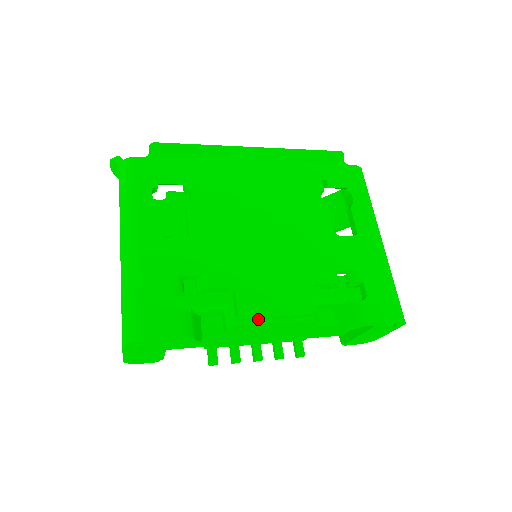
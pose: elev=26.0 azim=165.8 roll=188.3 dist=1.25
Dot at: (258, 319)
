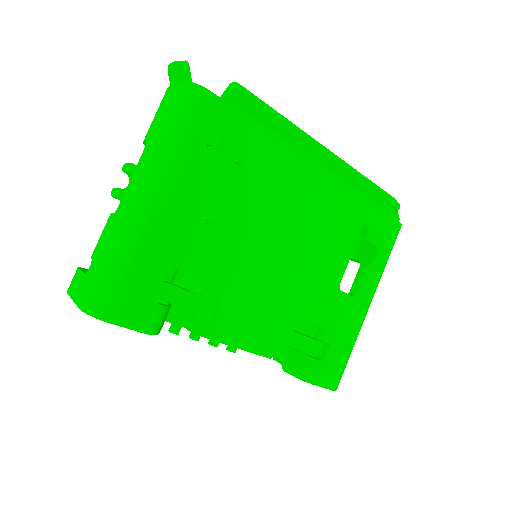
Dot at: (225, 340)
